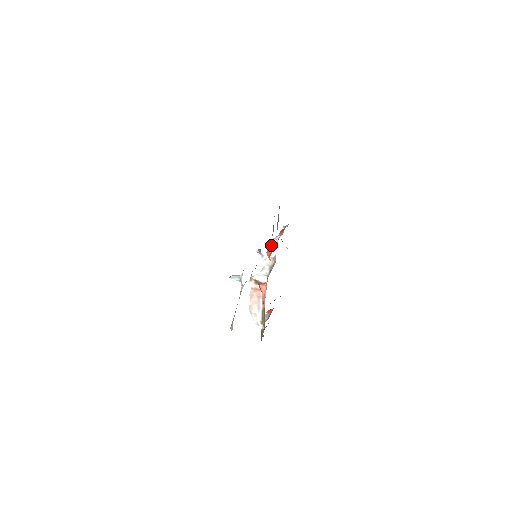
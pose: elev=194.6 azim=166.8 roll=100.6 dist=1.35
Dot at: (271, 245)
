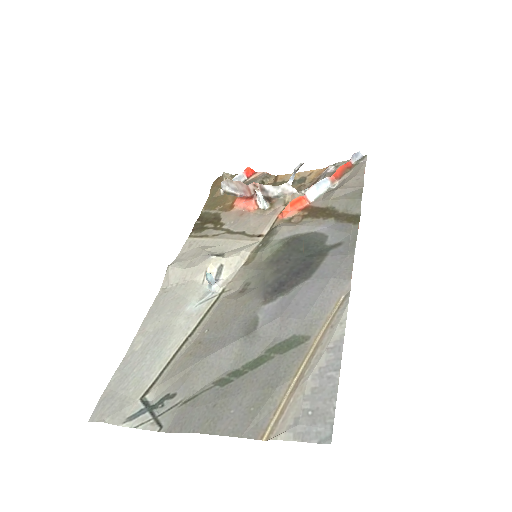
Dot at: (305, 194)
